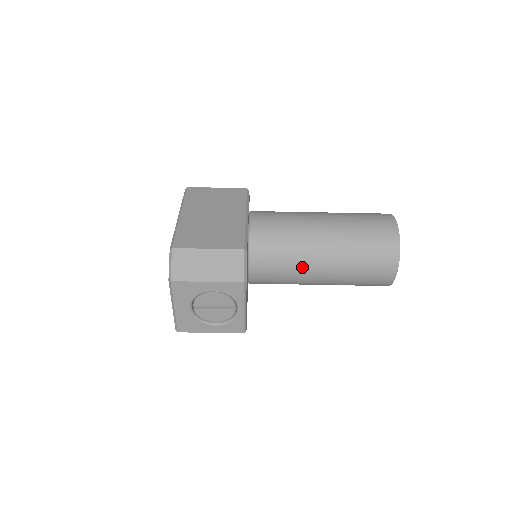
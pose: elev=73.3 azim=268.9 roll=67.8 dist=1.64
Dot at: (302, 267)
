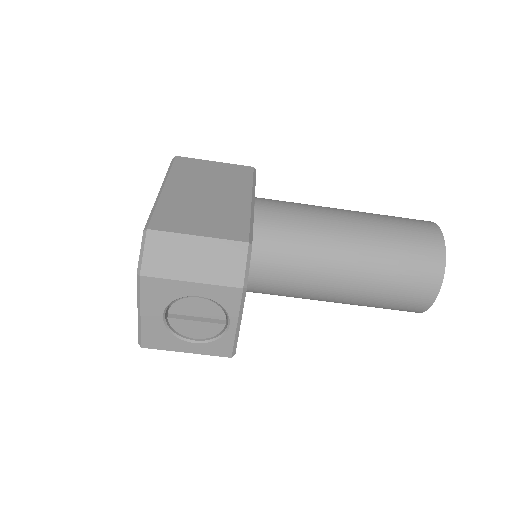
Dot at: (317, 277)
